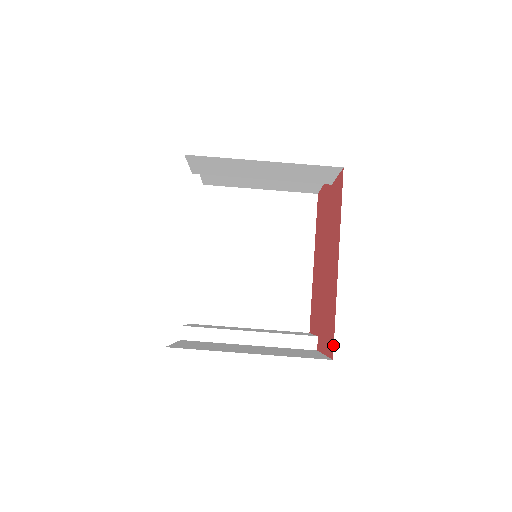
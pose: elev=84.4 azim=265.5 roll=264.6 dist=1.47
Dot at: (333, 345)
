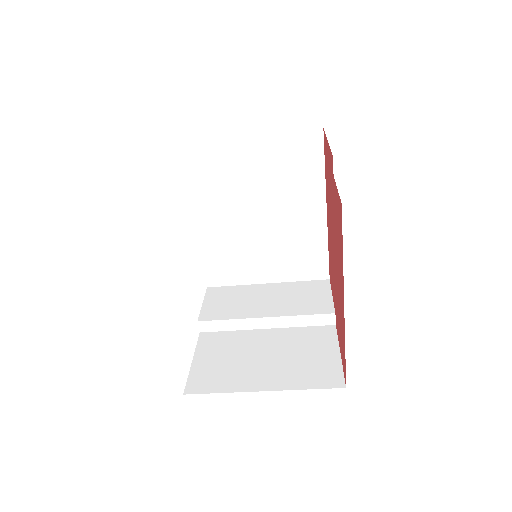
Dot at: (345, 376)
